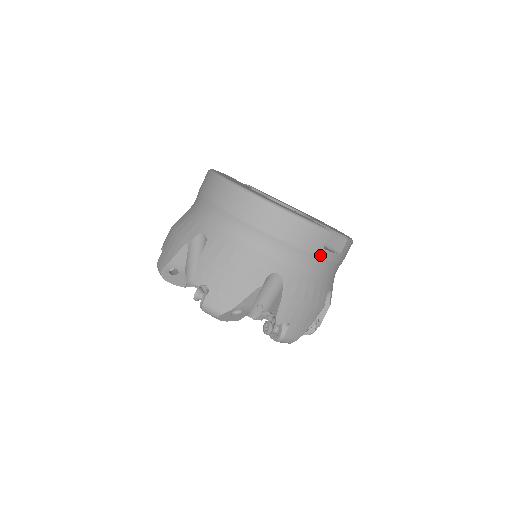
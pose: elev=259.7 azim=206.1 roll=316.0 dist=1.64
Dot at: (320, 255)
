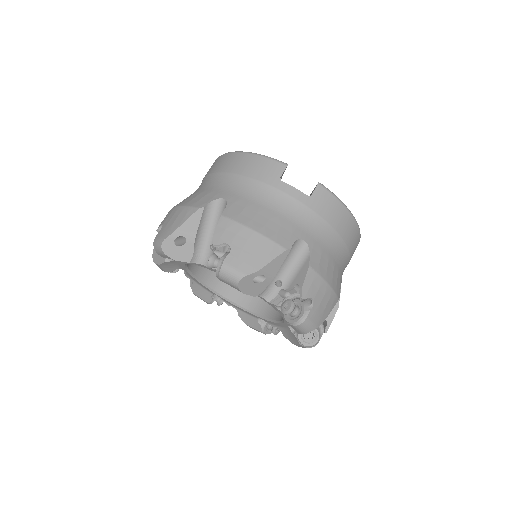
Dot at: (276, 186)
